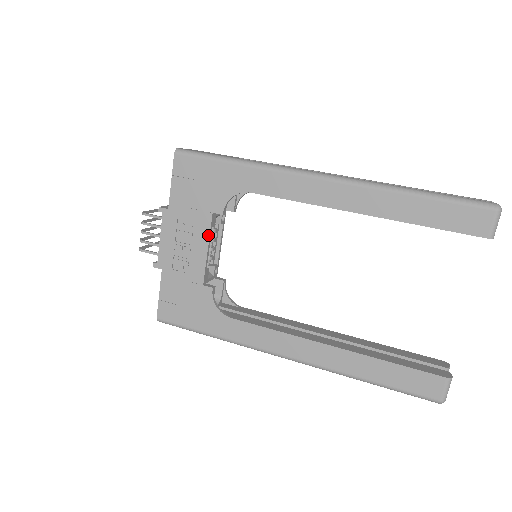
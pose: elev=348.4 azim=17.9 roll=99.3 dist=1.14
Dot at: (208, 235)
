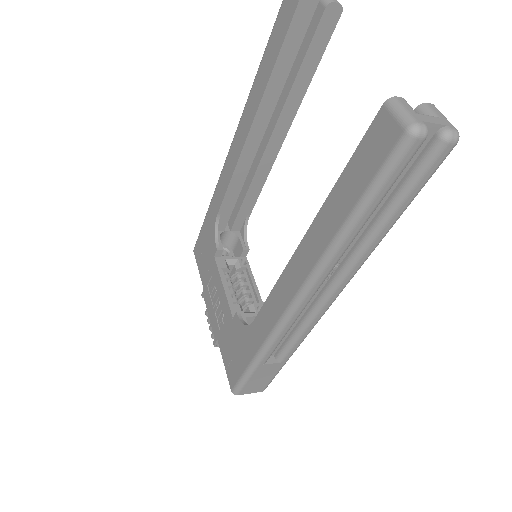
Dot at: (219, 275)
